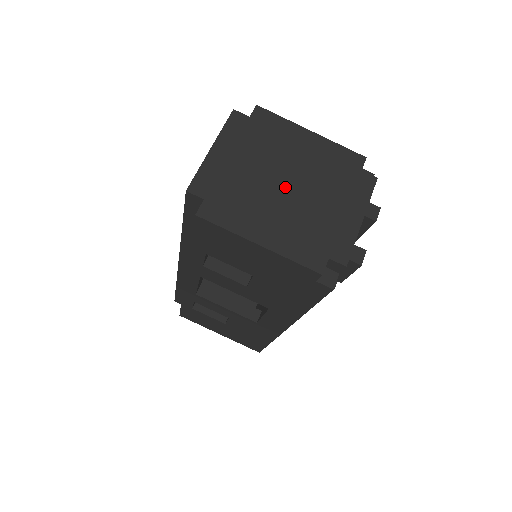
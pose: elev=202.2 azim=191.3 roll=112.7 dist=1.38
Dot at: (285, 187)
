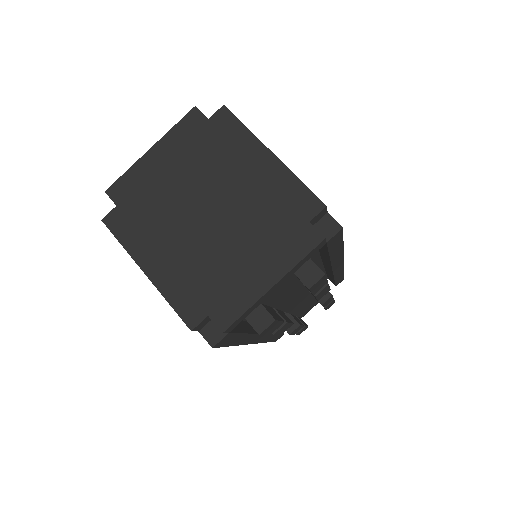
Dot at: (204, 216)
